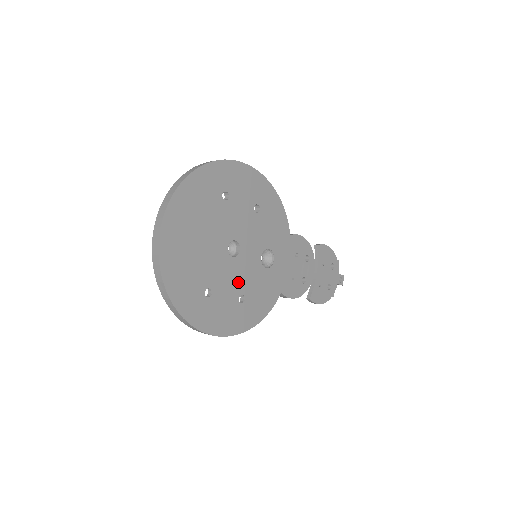
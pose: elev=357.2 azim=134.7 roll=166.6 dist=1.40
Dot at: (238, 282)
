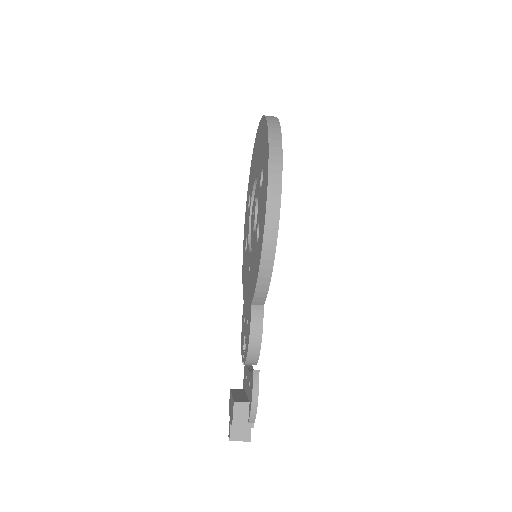
Dot at: occluded
